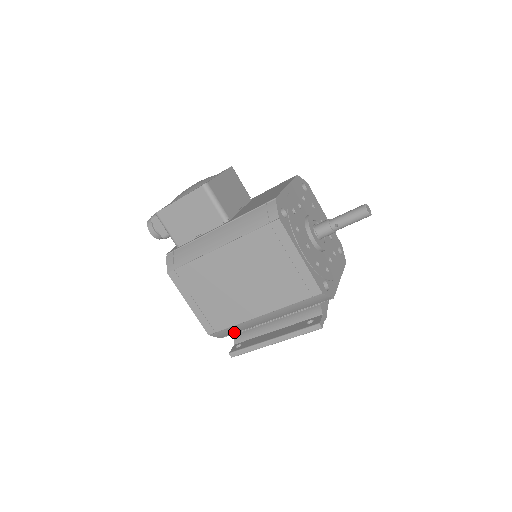
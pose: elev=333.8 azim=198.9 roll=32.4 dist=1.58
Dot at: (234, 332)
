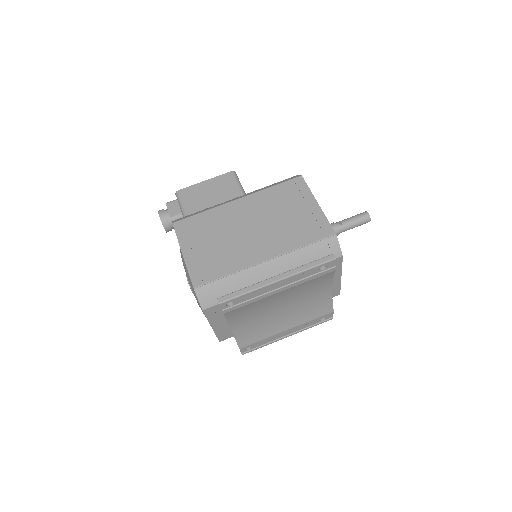
Dot at: occluded
